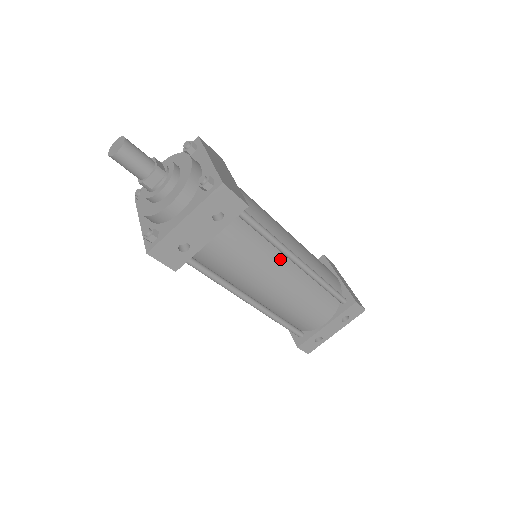
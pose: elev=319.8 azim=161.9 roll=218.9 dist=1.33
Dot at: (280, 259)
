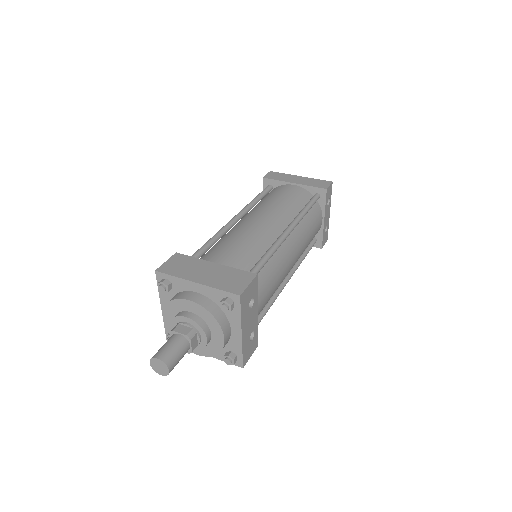
Dot at: (282, 248)
